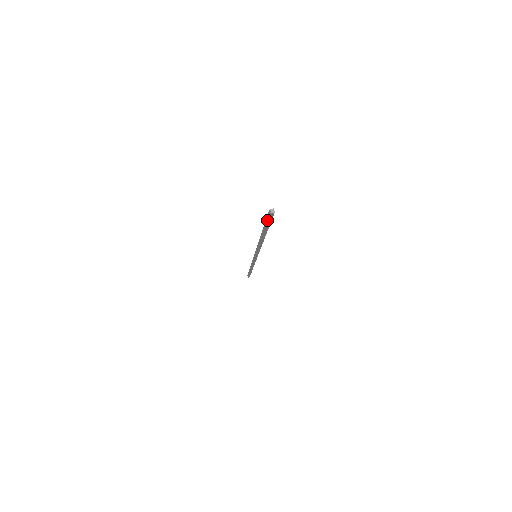
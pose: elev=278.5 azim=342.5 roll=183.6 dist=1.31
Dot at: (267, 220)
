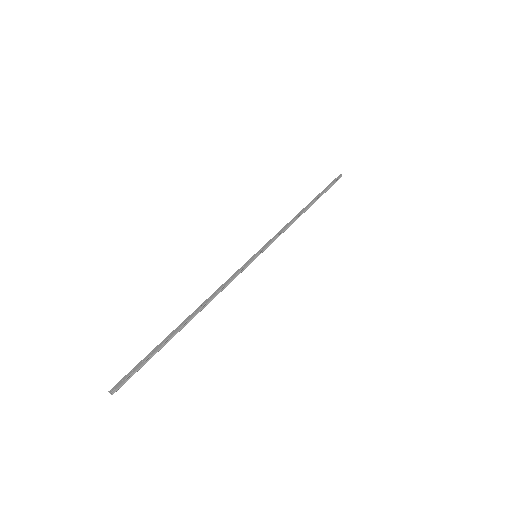
Dot at: (131, 372)
